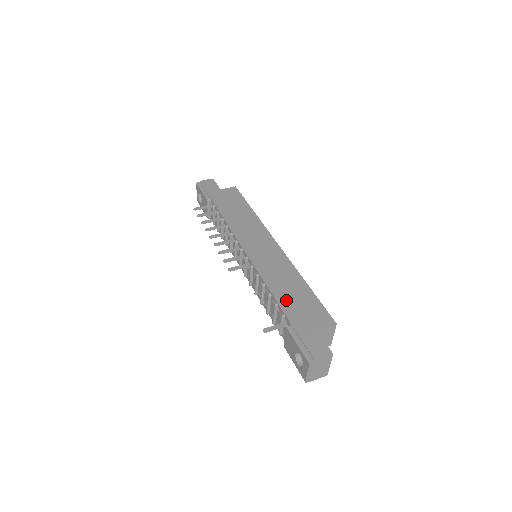
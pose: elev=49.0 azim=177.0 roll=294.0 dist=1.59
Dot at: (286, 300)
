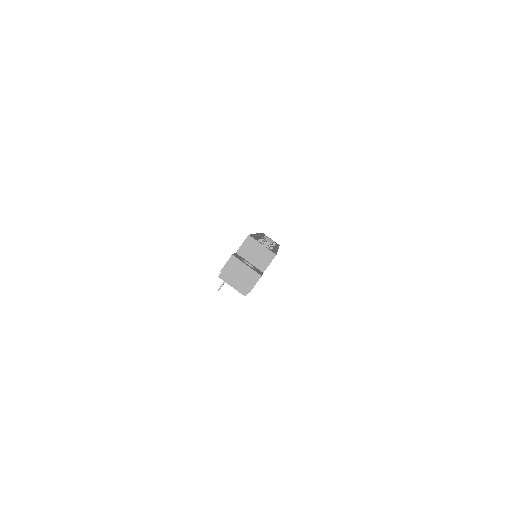
Dot at: occluded
